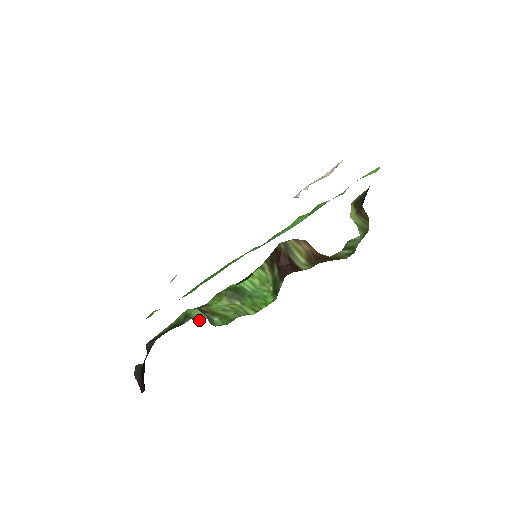
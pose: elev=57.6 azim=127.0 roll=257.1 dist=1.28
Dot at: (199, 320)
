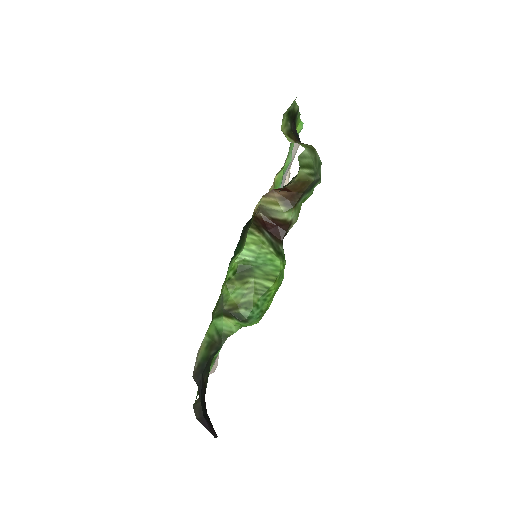
Dot at: (233, 333)
